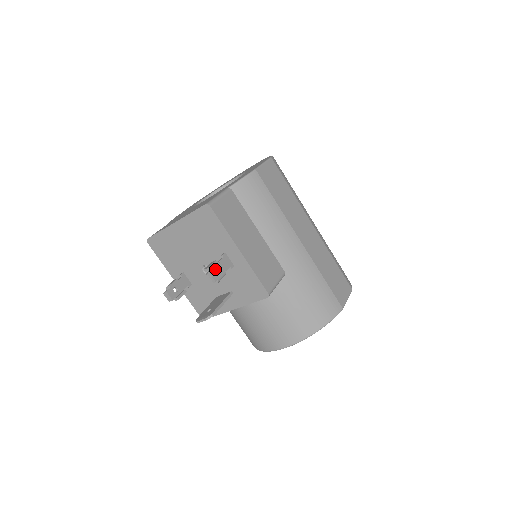
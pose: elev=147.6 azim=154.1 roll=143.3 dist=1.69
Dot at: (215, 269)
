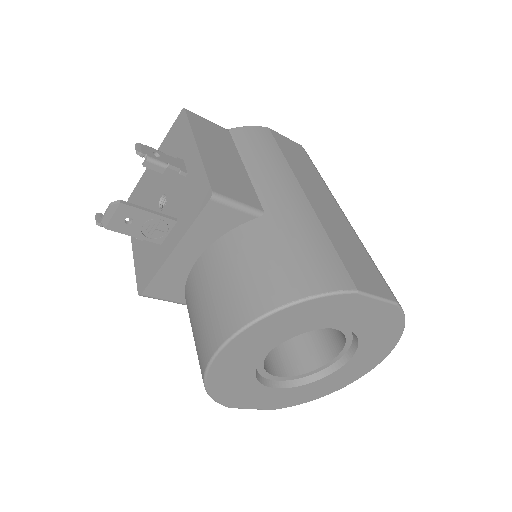
Dot at: (153, 151)
